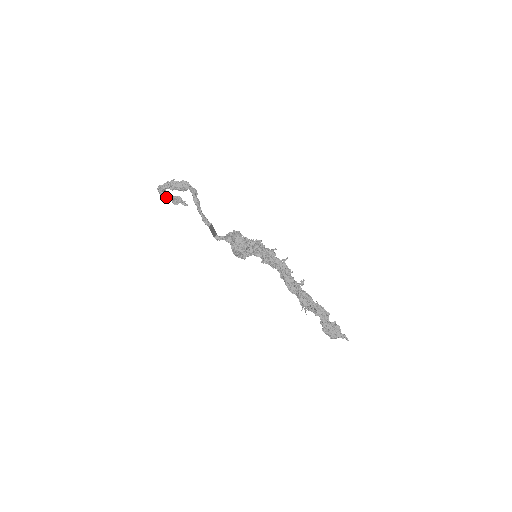
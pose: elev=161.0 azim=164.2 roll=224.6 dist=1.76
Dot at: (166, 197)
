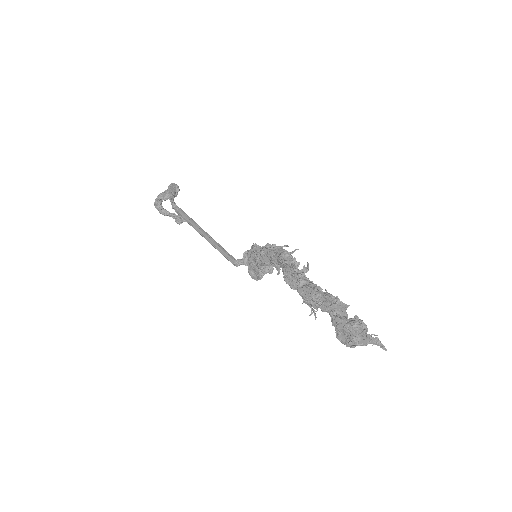
Dot at: (165, 213)
